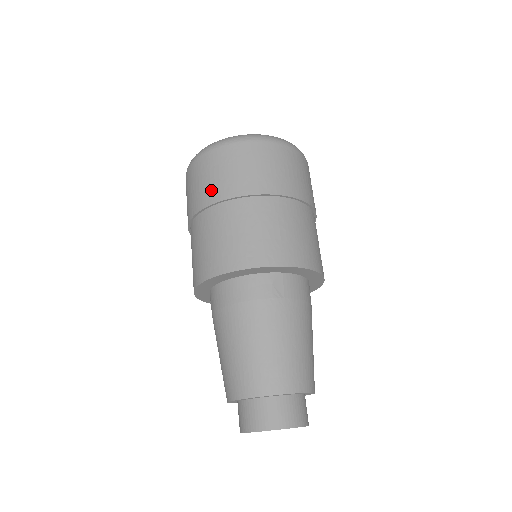
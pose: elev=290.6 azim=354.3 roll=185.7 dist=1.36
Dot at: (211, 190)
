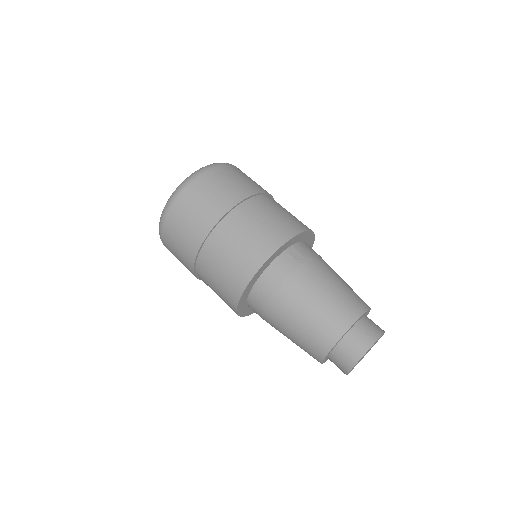
Dot at: (199, 226)
